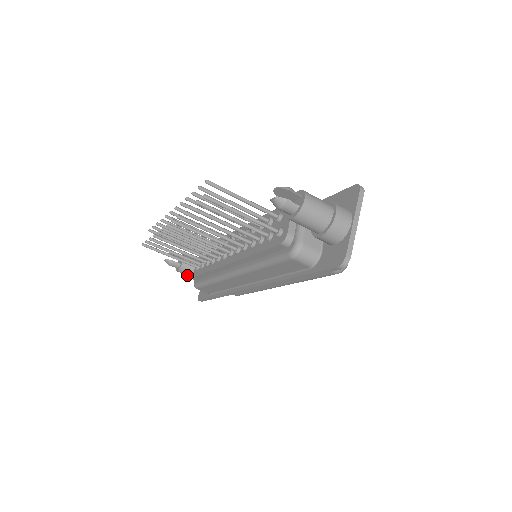
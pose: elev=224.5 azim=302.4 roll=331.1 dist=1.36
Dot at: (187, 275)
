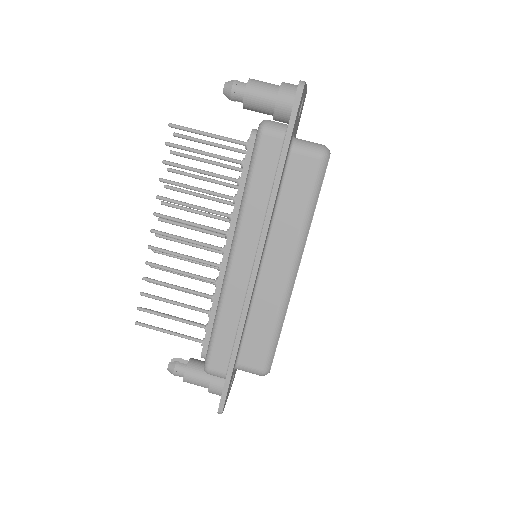
Dot at: (198, 381)
